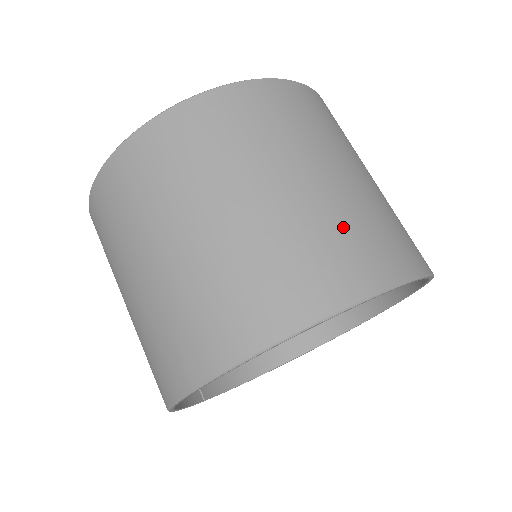
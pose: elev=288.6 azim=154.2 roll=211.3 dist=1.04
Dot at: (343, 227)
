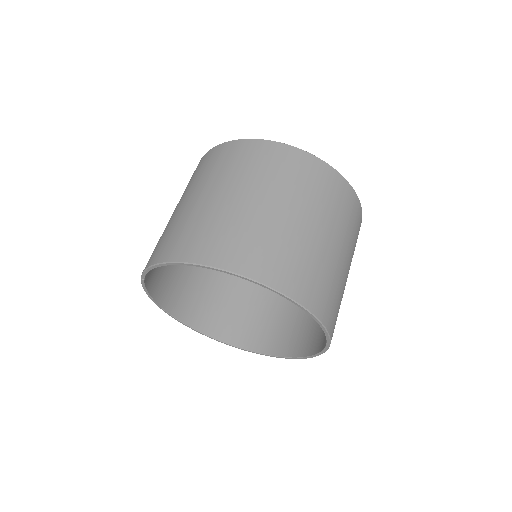
Dot at: (338, 293)
